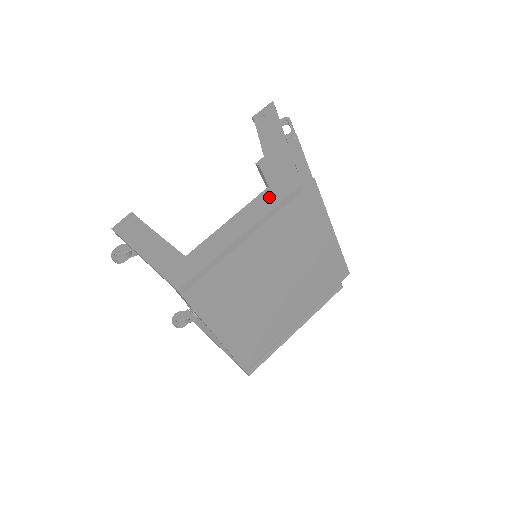
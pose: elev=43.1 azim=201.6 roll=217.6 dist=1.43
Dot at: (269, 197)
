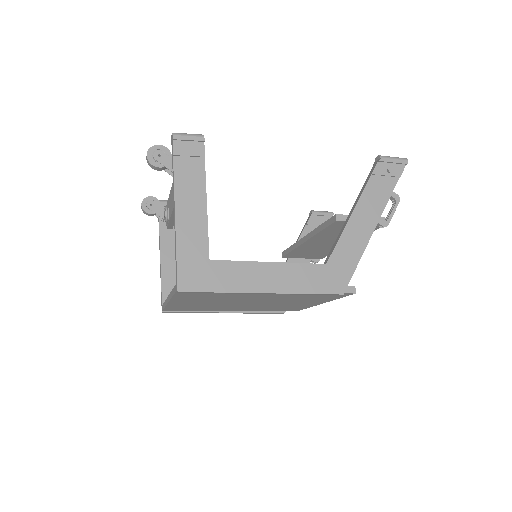
Dot at: (314, 277)
